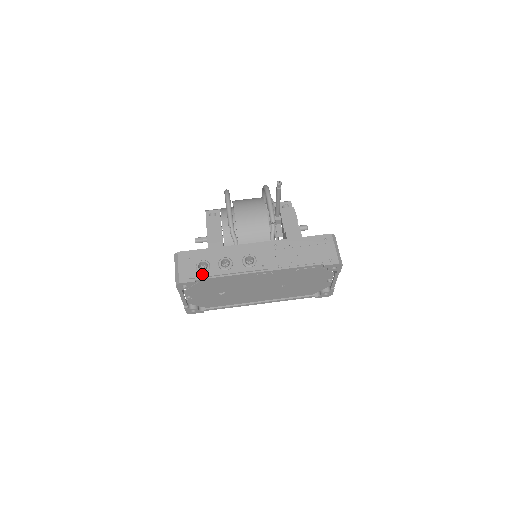
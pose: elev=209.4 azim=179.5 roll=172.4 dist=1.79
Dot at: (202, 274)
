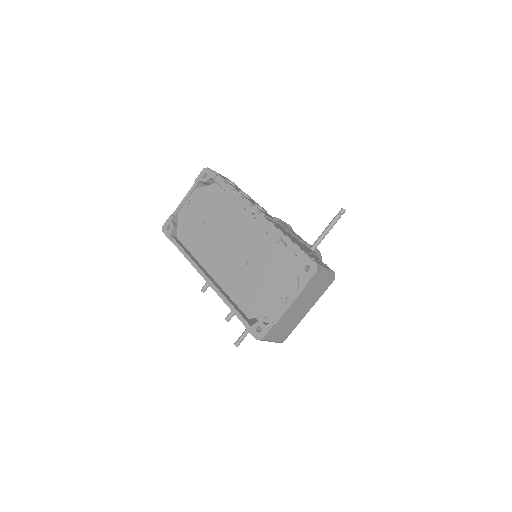
Dot at: (226, 179)
